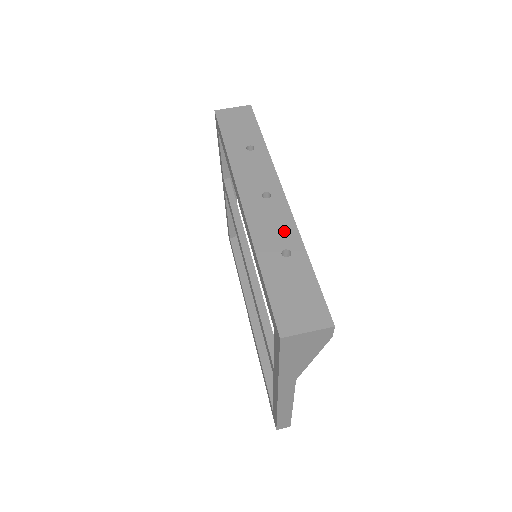
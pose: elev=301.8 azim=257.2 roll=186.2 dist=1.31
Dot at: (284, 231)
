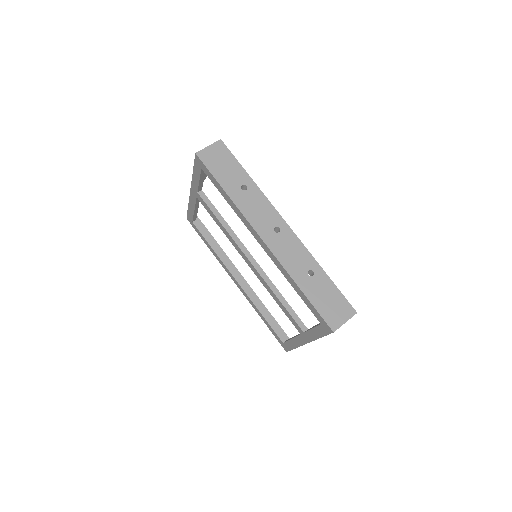
Dot at: (302, 256)
